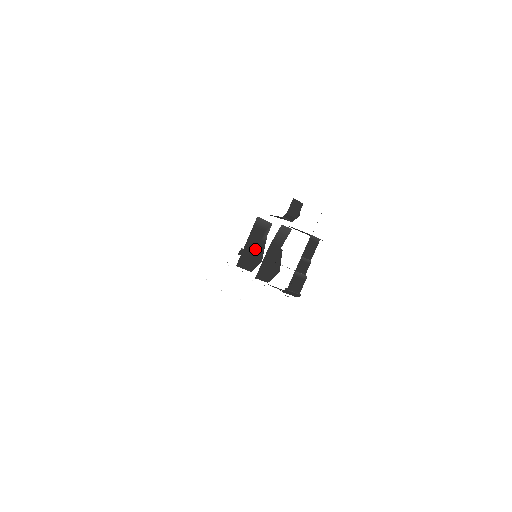
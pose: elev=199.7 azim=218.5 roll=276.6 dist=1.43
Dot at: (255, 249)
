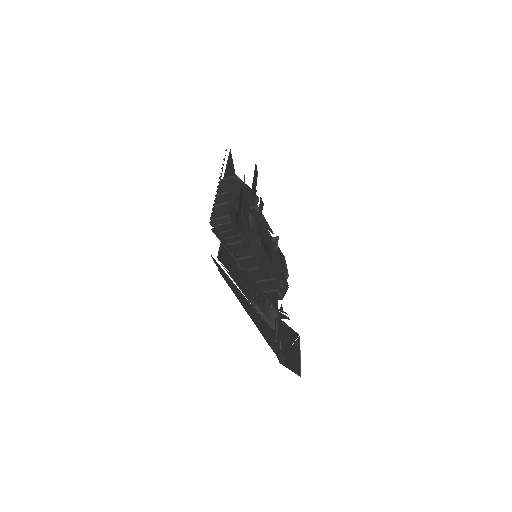
Dot at: occluded
